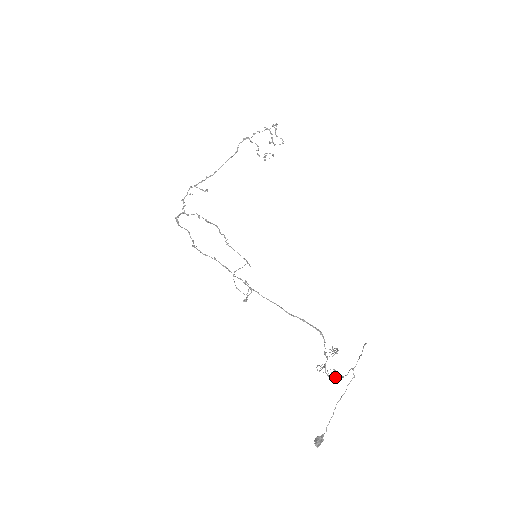
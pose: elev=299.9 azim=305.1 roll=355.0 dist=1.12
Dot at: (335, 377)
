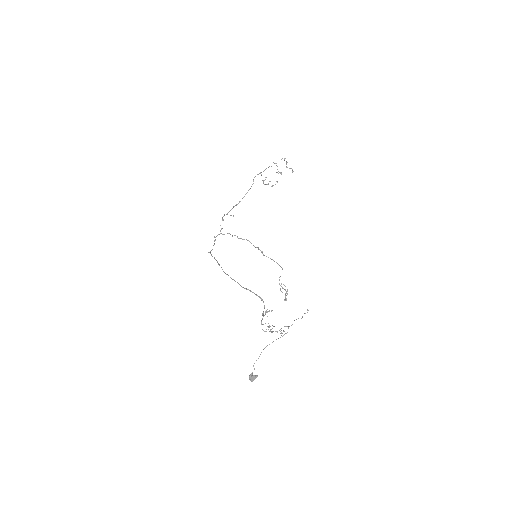
Dot at: occluded
